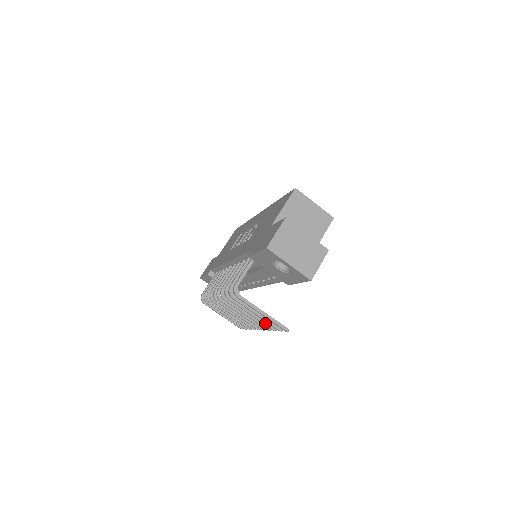
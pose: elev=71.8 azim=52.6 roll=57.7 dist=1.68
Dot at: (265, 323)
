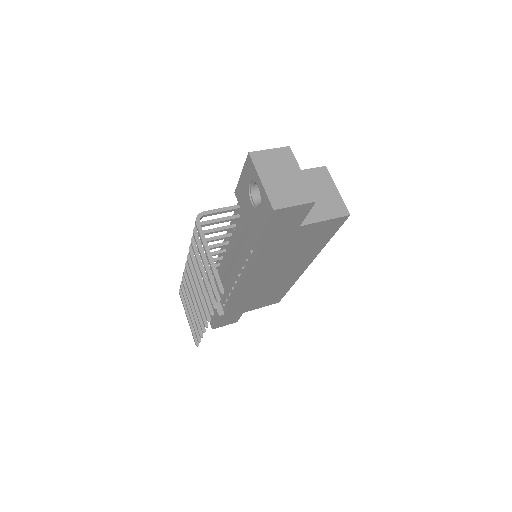
Dot at: (210, 291)
